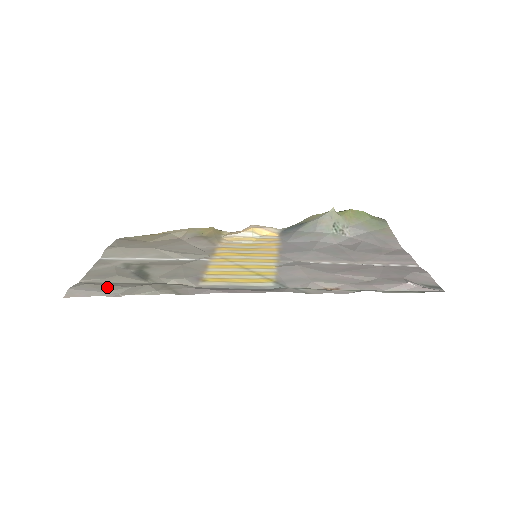
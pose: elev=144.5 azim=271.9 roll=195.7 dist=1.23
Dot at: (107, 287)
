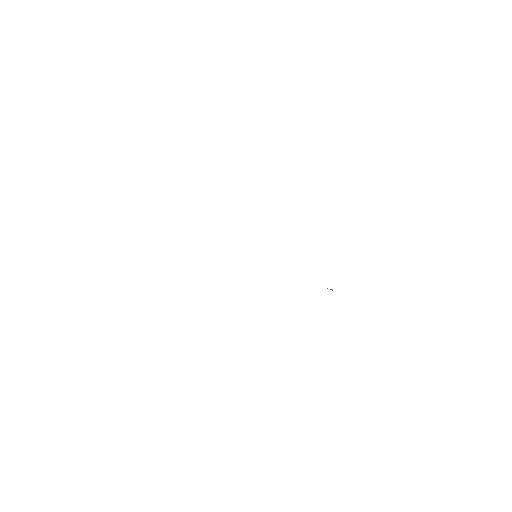
Dot at: occluded
